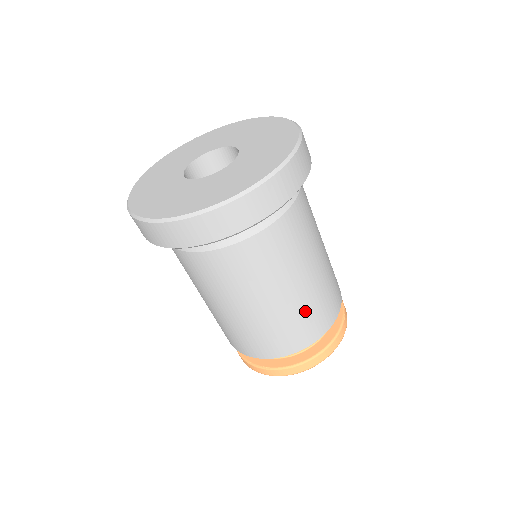
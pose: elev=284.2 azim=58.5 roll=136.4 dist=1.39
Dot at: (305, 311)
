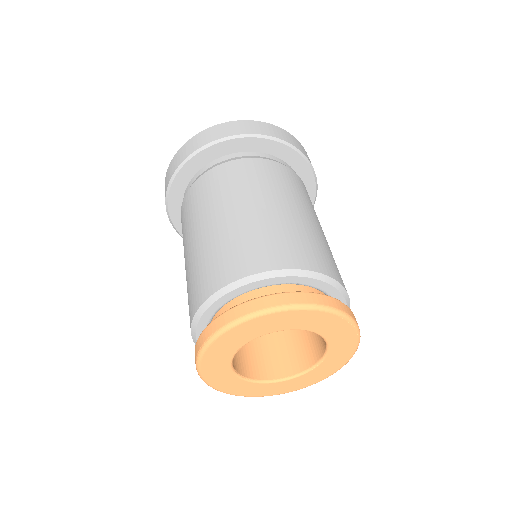
Dot at: (273, 230)
